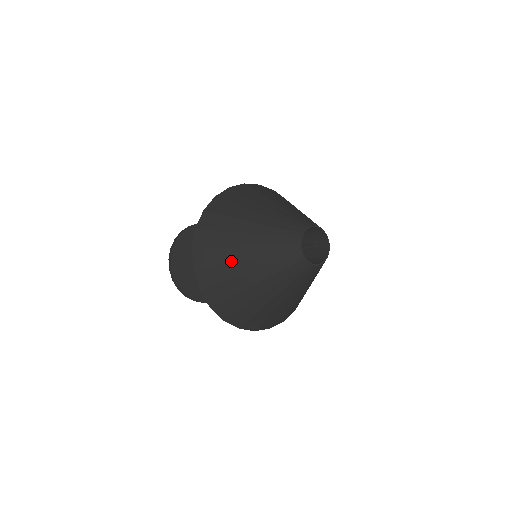
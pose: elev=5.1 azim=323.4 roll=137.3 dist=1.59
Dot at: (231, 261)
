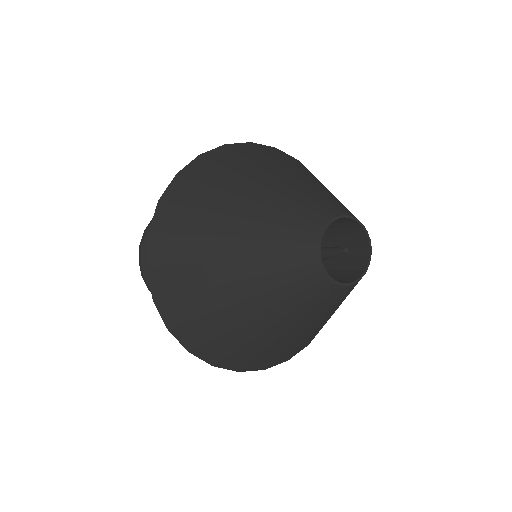
Dot at: (207, 285)
